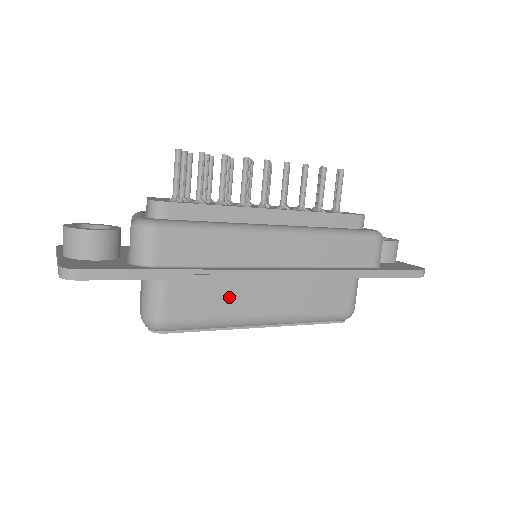
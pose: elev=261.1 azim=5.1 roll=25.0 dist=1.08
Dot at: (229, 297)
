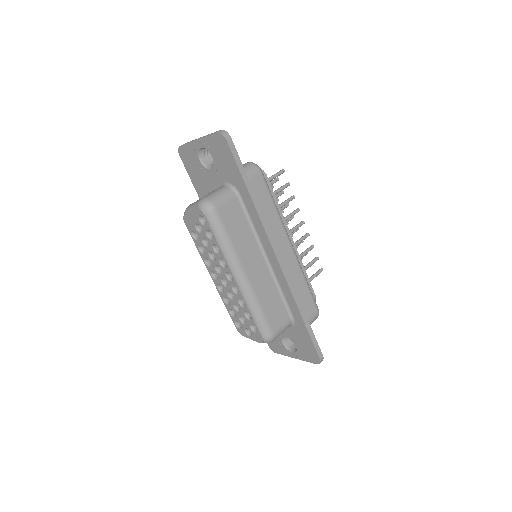
Dot at: (245, 242)
